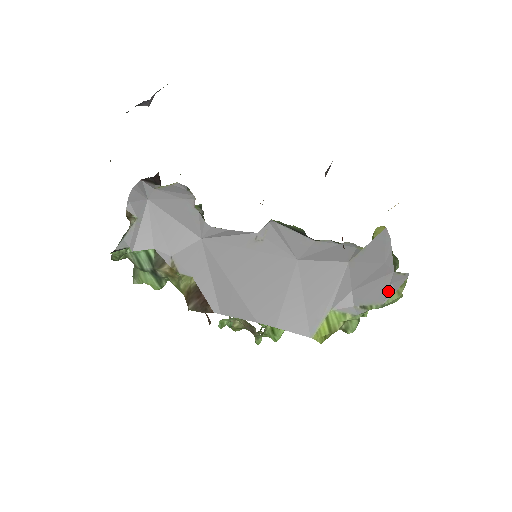
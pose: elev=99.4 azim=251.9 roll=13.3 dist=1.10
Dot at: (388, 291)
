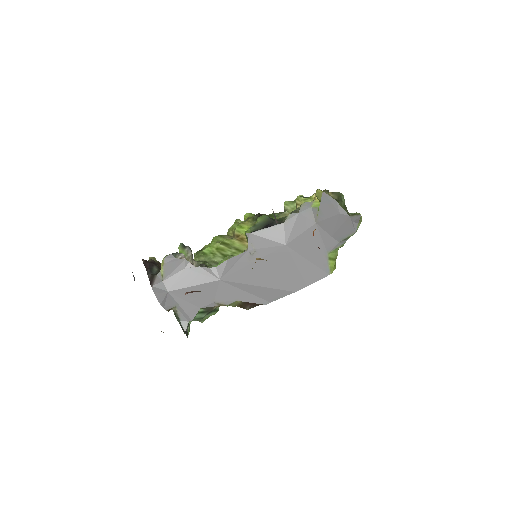
Dot at: (354, 226)
